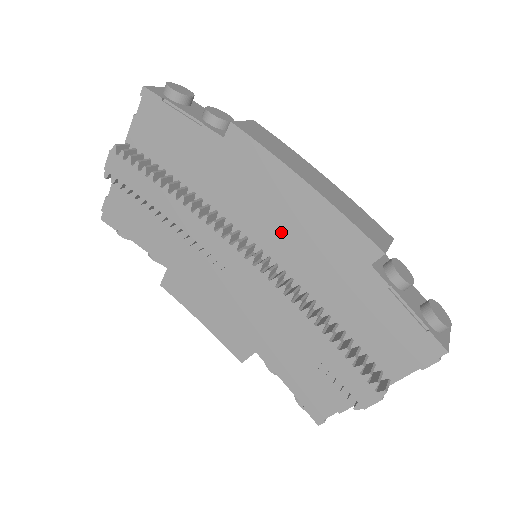
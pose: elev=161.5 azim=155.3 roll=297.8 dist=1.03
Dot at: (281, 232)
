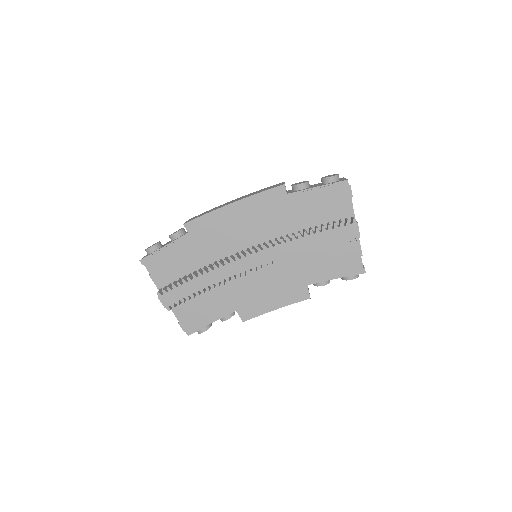
Dot at: (249, 230)
